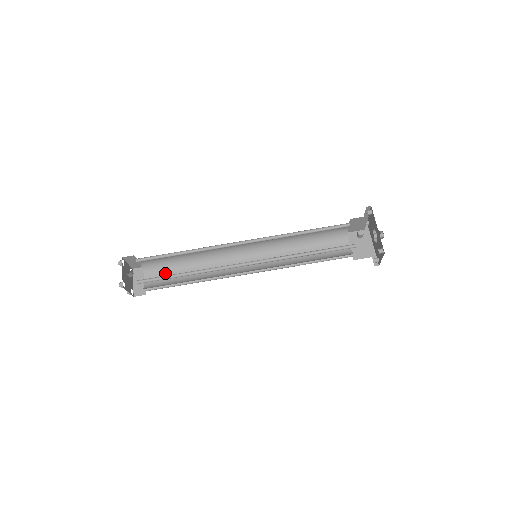
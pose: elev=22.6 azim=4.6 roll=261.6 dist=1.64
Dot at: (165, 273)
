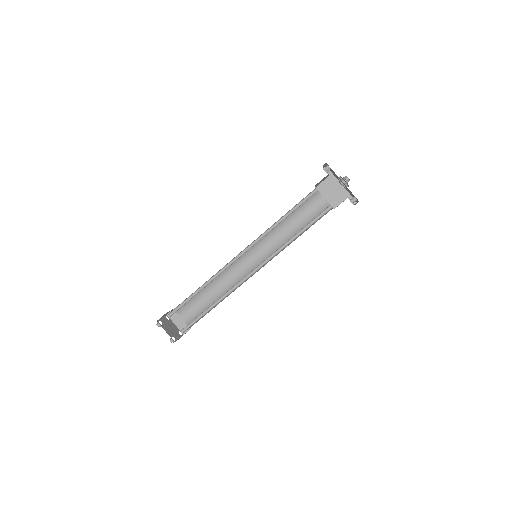
Dot at: (194, 305)
